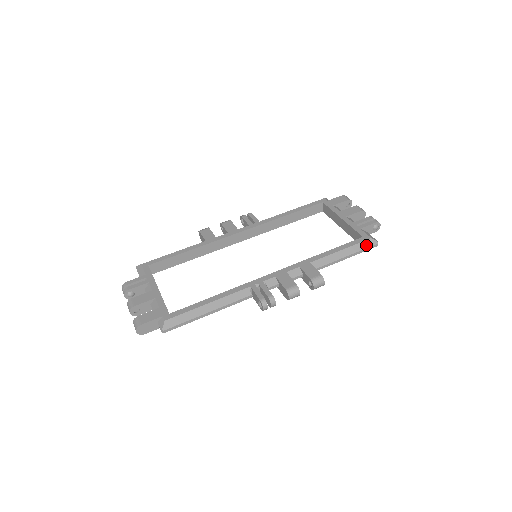
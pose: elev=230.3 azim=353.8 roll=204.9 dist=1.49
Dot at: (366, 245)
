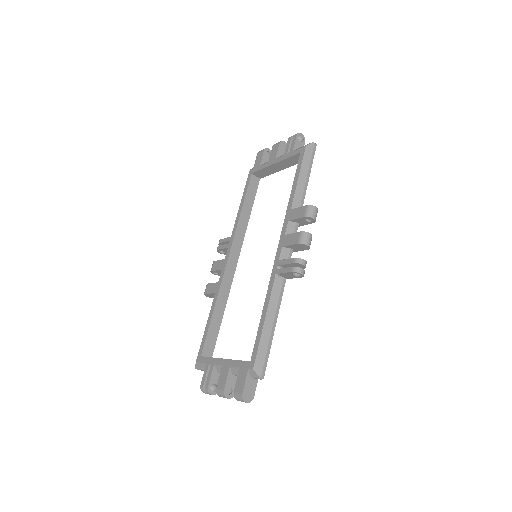
Dot at: (309, 154)
